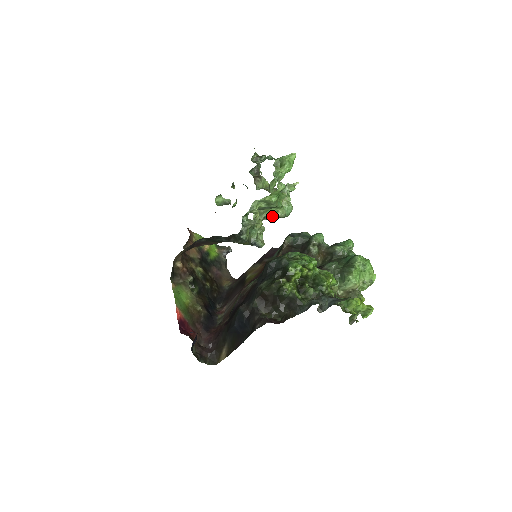
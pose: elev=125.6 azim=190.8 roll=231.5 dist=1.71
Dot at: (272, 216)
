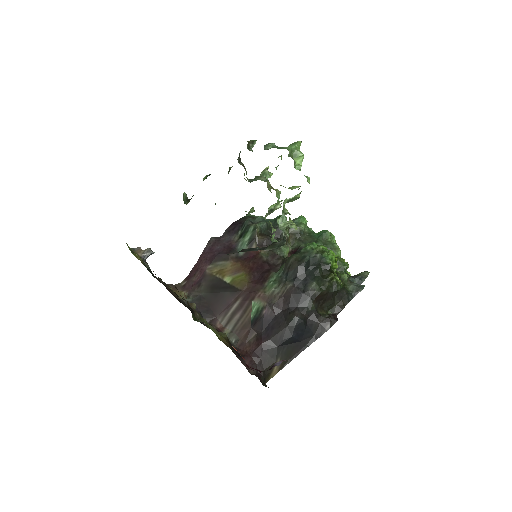
Dot at: (274, 210)
